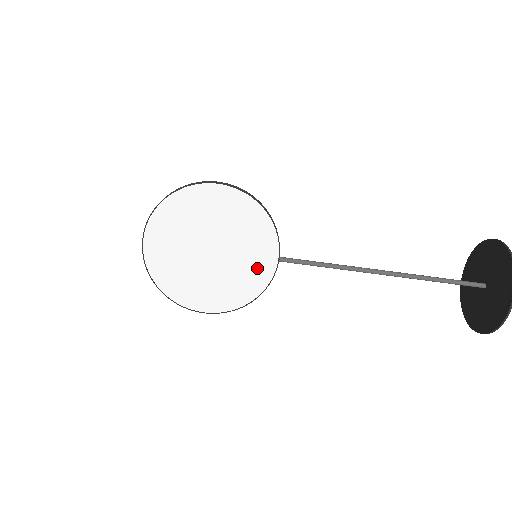
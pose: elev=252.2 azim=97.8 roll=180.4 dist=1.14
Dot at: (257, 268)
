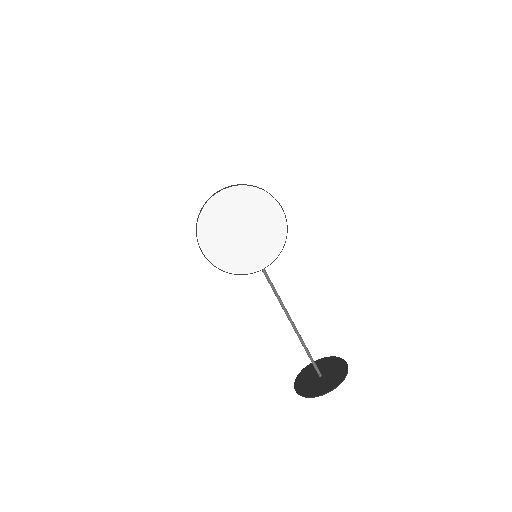
Dot at: (250, 261)
